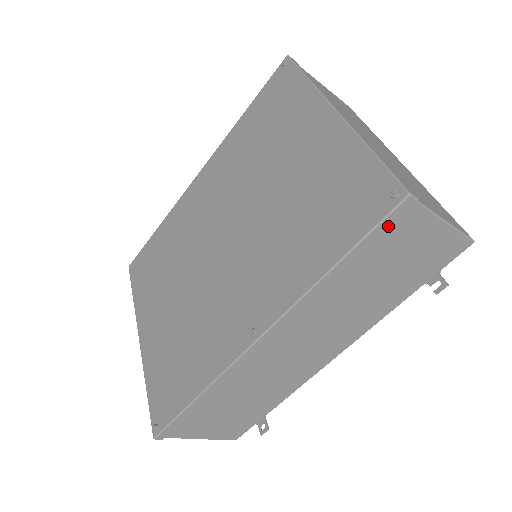
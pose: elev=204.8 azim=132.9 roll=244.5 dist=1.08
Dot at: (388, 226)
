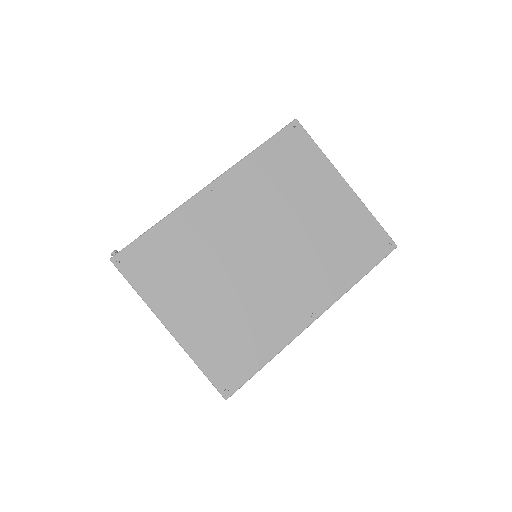
Dot at: occluded
